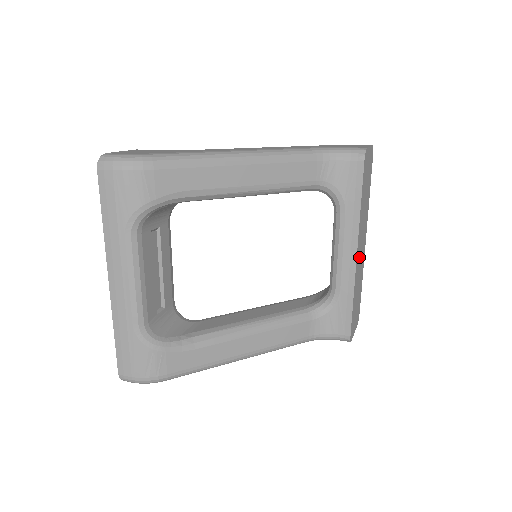
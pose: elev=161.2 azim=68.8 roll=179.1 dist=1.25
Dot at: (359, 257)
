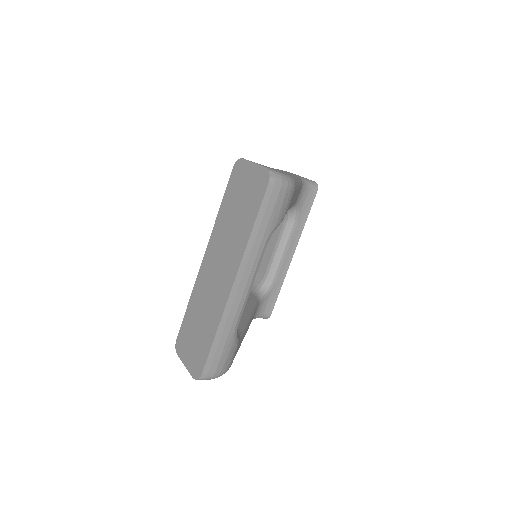
Dot at: occluded
